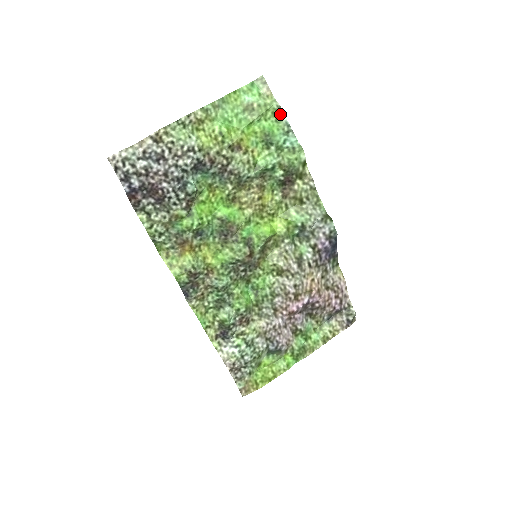
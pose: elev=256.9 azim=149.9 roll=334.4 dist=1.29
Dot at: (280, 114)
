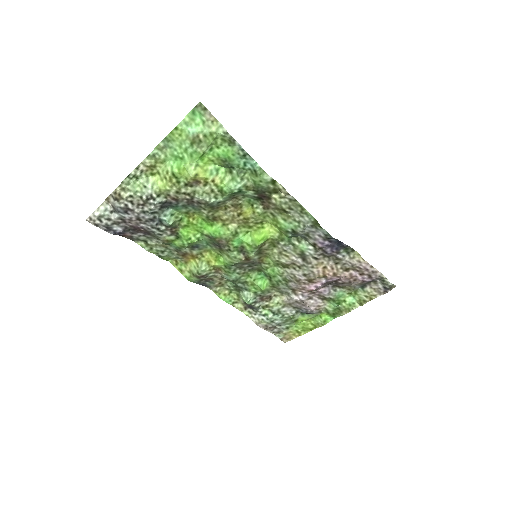
Dot at: (230, 140)
